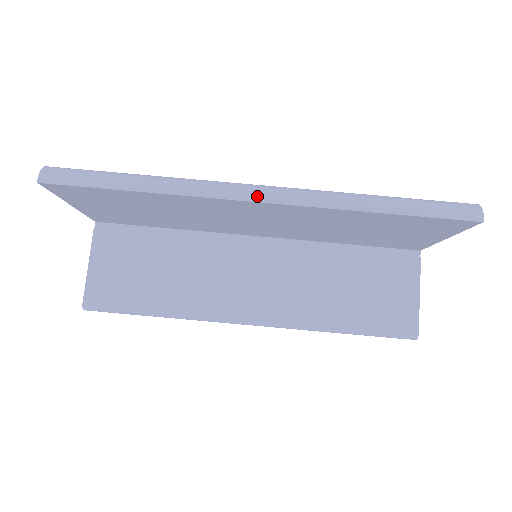
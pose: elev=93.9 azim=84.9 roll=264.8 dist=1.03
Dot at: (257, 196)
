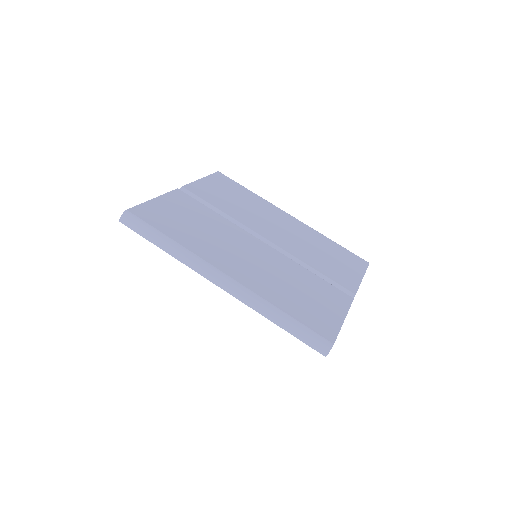
Dot at: (218, 283)
